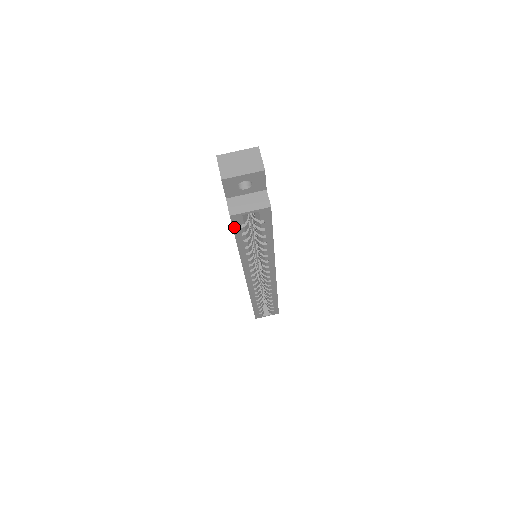
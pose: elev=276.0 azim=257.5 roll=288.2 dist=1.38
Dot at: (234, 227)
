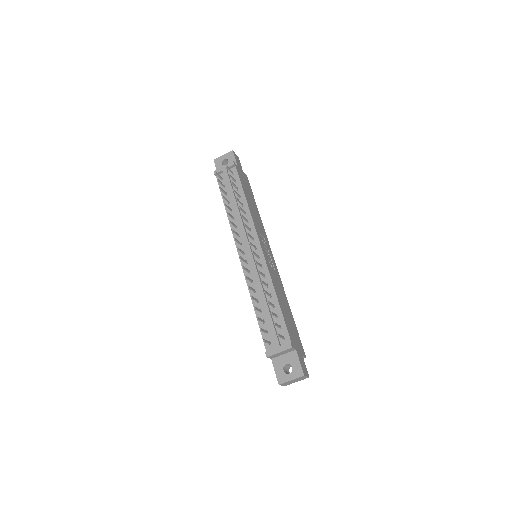
Dot at: occluded
